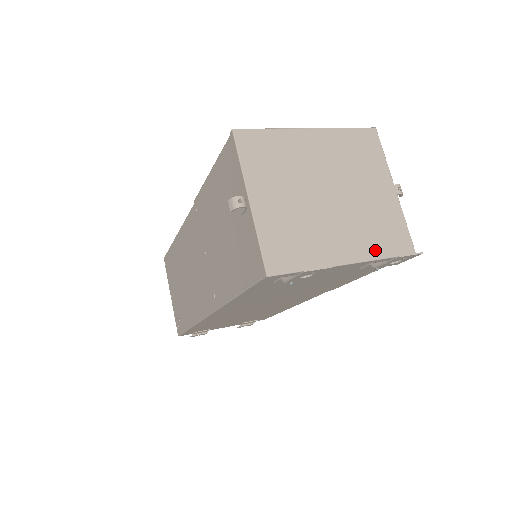
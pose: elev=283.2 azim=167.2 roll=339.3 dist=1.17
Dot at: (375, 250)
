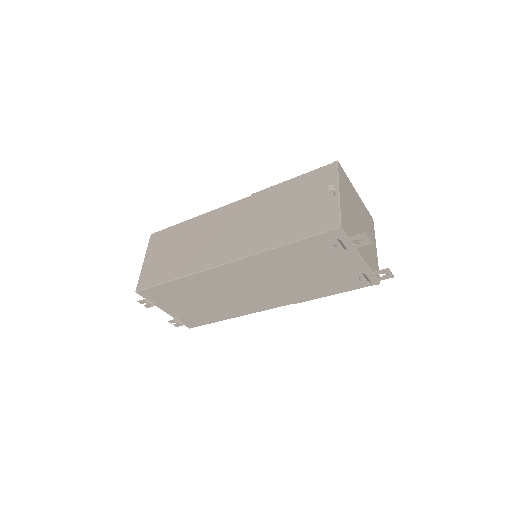
Dot at: (370, 265)
